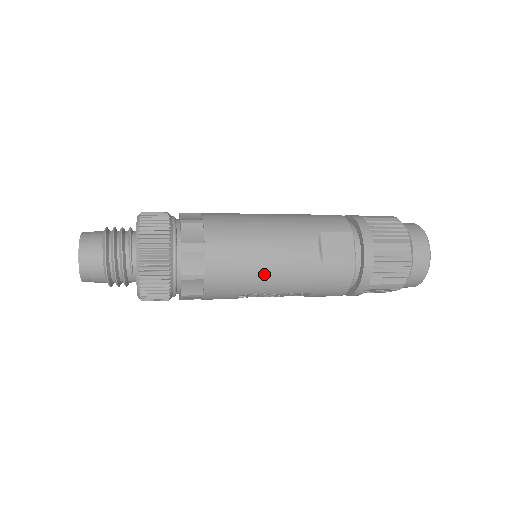
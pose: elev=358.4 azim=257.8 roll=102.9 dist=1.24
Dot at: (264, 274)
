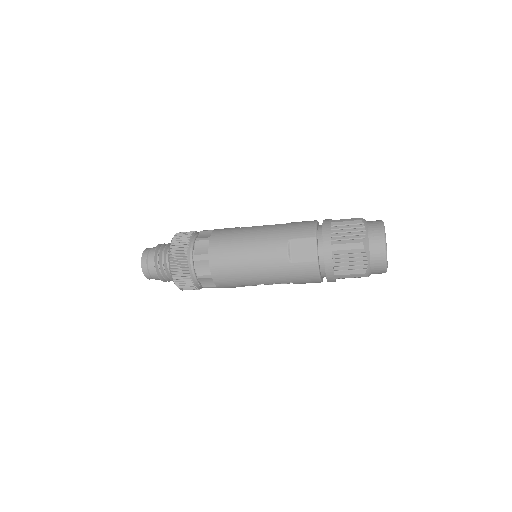
Dot at: (250, 272)
